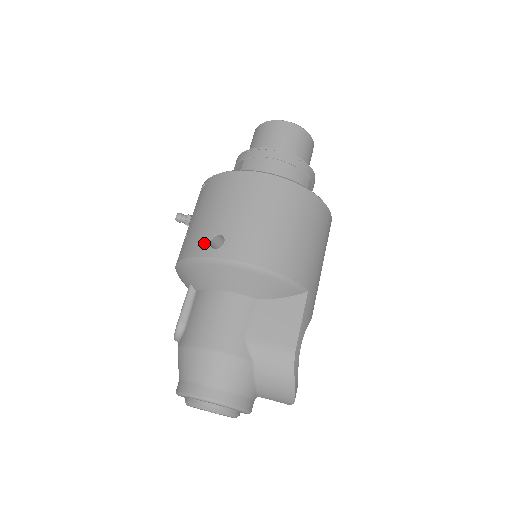
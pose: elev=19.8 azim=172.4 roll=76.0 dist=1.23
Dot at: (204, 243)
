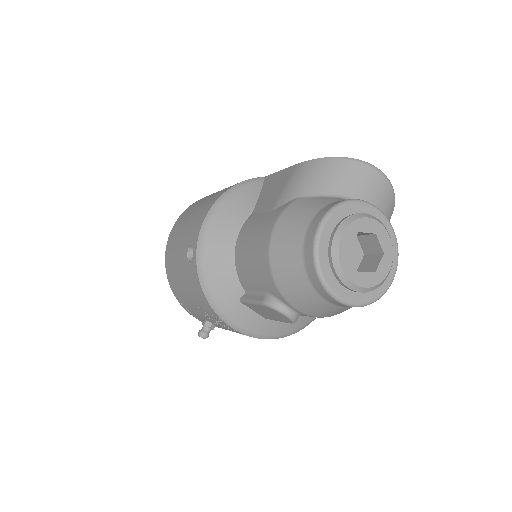
Dot at: (191, 270)
